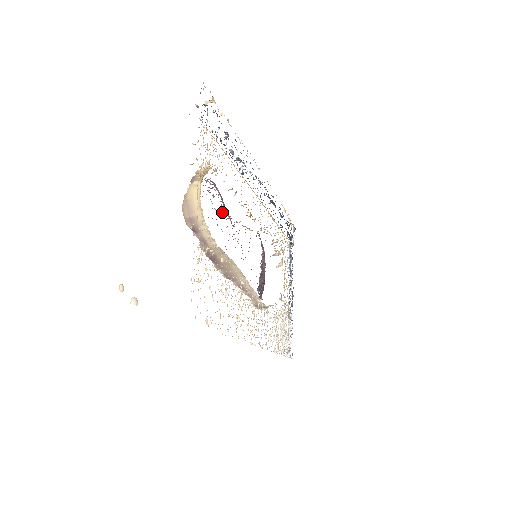
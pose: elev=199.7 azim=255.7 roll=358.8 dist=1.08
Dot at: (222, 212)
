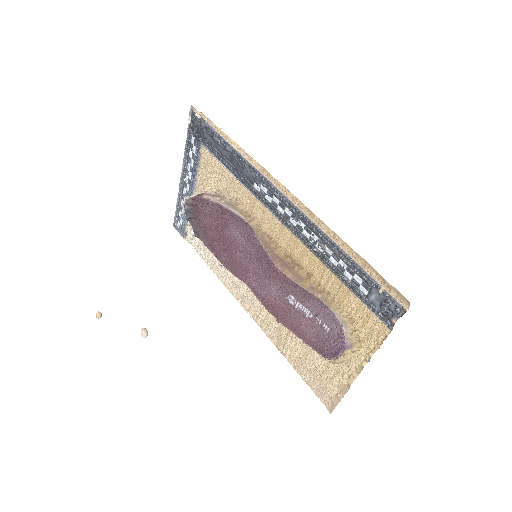
Dot at: (317, 313)
